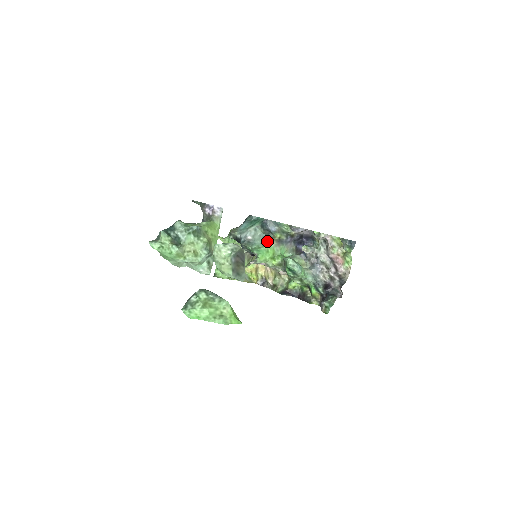
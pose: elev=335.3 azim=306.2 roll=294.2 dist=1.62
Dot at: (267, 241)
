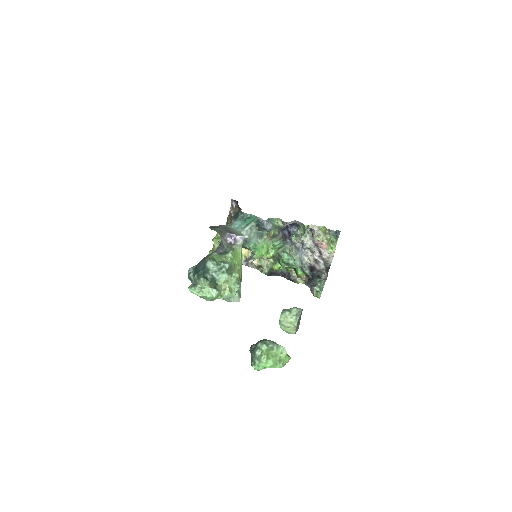
Dot at: (262, 237)
